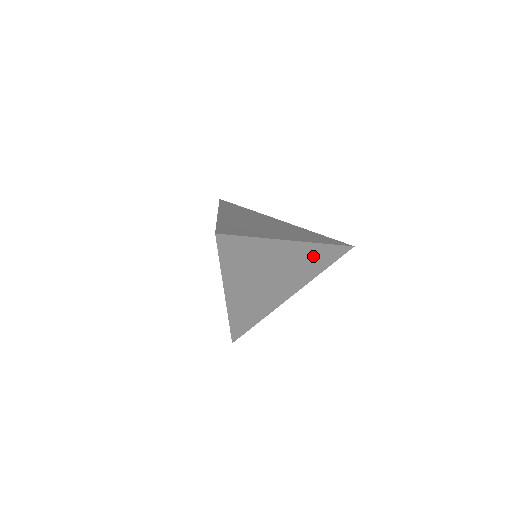
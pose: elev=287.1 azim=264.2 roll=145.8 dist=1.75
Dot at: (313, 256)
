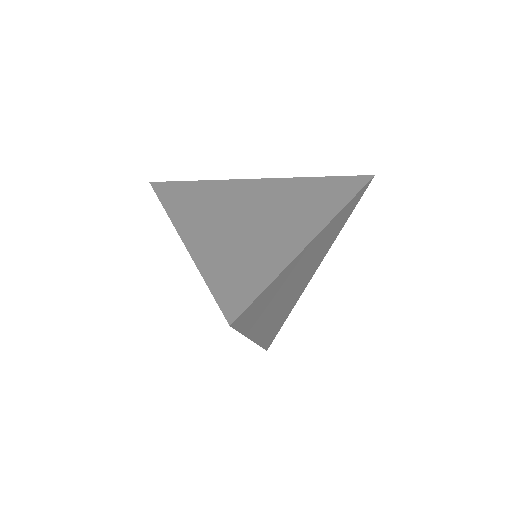
Dot at: (336, 224)
